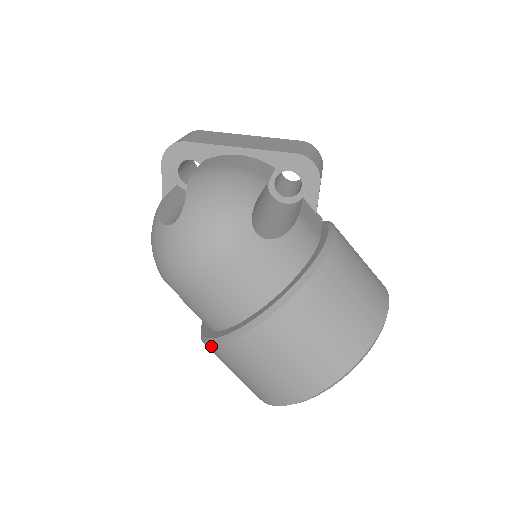
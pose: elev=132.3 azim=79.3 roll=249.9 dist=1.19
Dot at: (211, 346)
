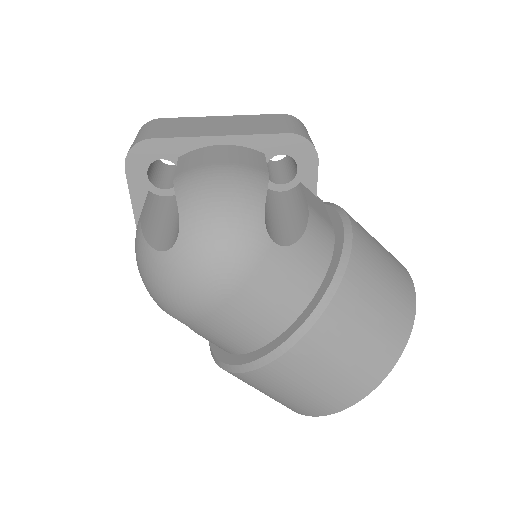
Dot at: (235, 373)
